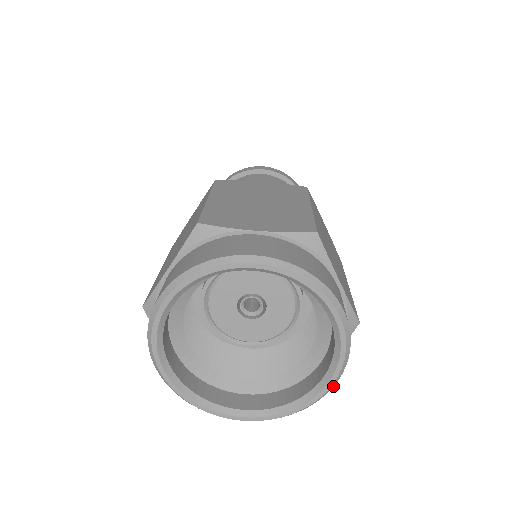
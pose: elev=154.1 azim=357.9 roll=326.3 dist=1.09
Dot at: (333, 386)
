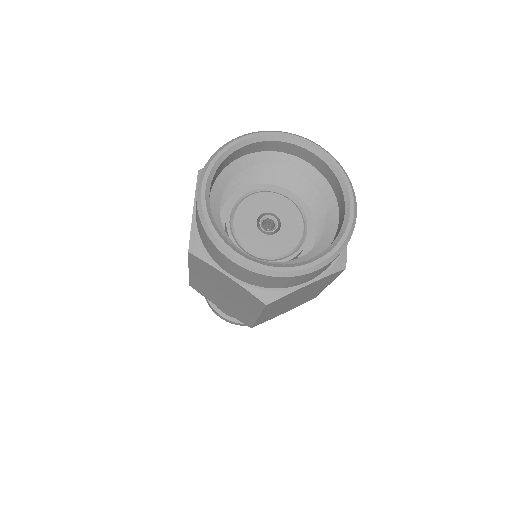
Dot at: (323, 266)
